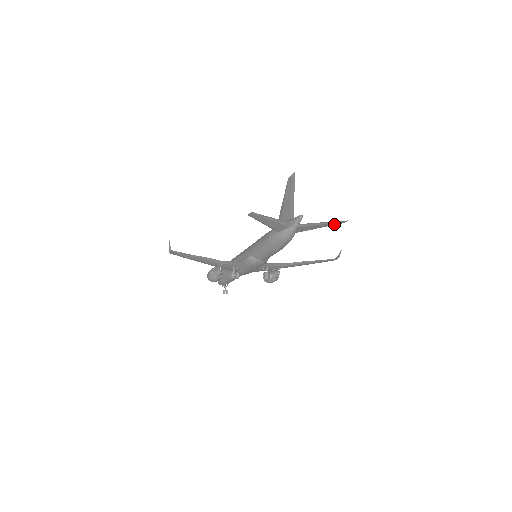
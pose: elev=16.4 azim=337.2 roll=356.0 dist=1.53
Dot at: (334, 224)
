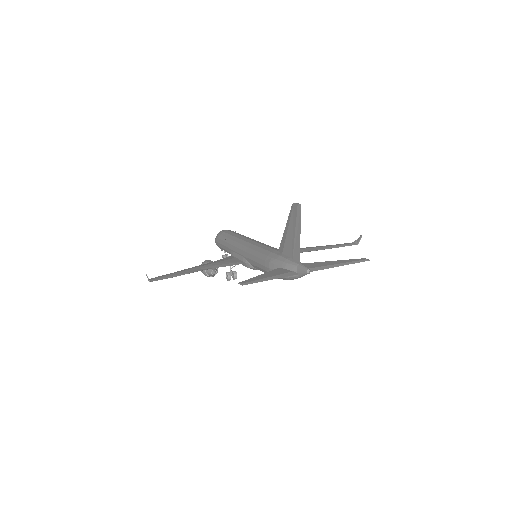
Dot at: (352, 261)
